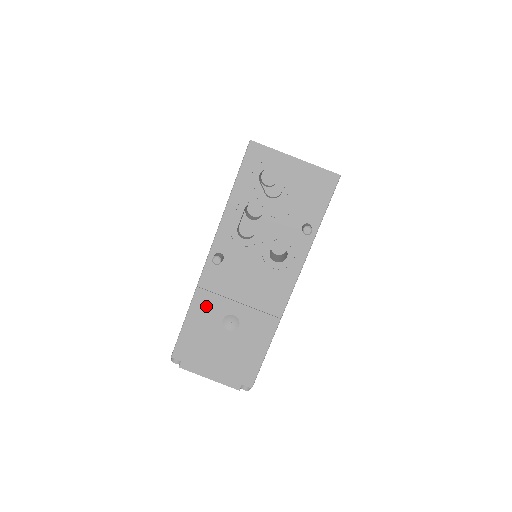
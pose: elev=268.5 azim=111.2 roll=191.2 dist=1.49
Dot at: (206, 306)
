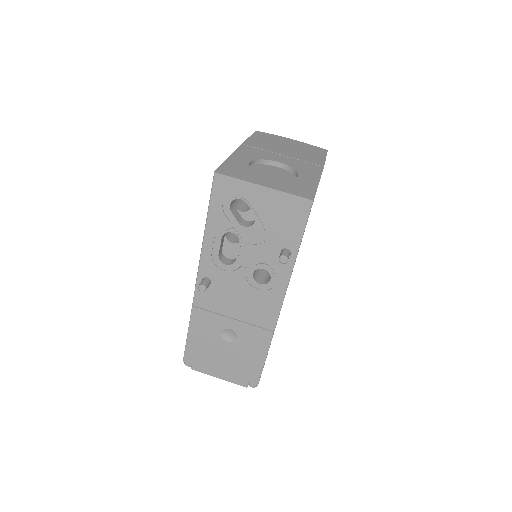
Dot at: (204, 322)
